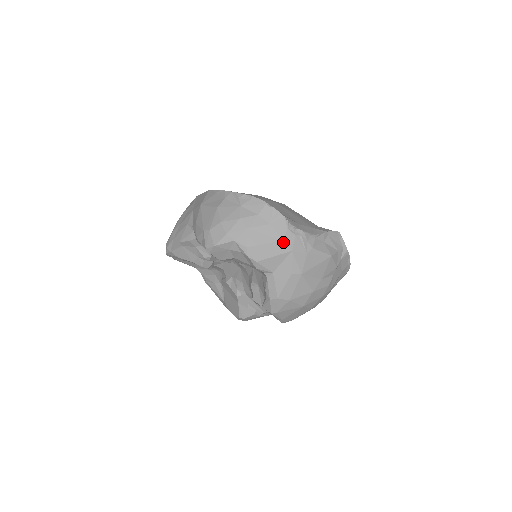
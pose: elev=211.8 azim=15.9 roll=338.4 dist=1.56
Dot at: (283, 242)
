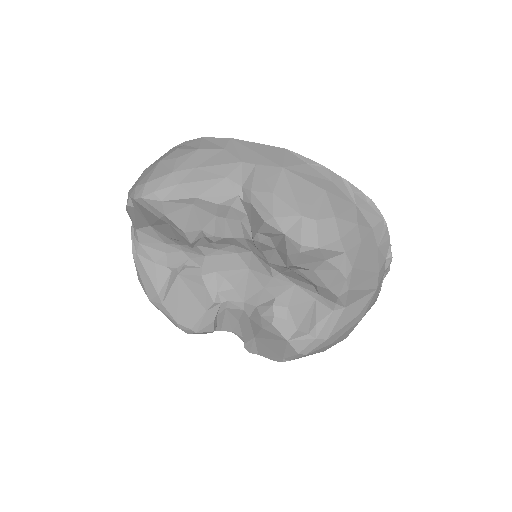
Dot at: (378, 275)
